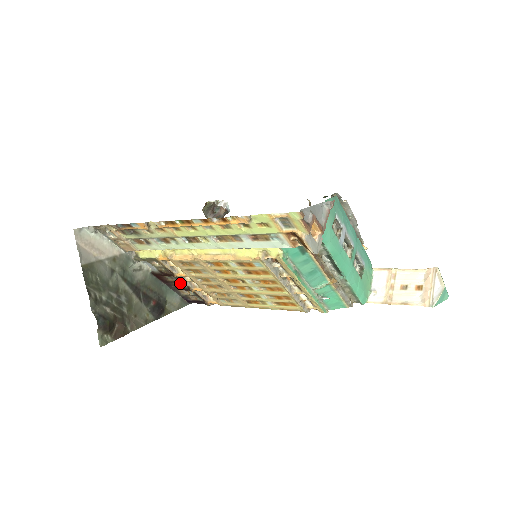
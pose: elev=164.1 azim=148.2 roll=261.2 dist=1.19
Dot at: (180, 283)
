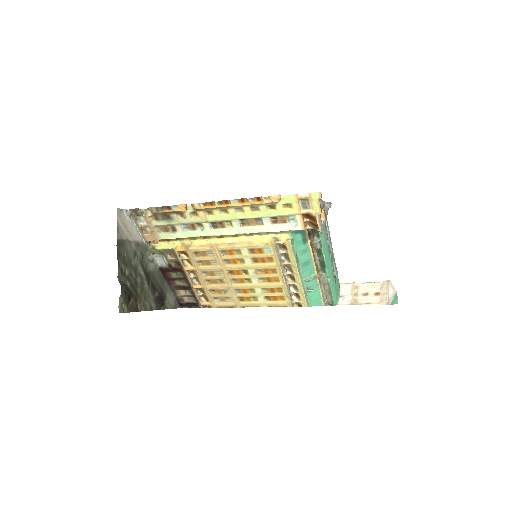
Dot at: (181, 281)
